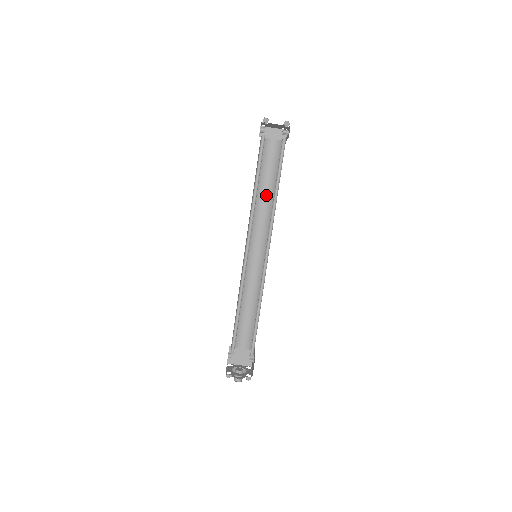
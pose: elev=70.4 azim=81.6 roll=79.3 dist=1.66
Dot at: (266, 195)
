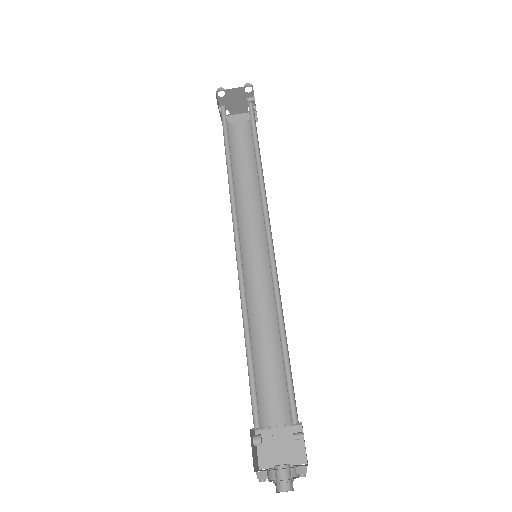
Dot at: (250, 184)
